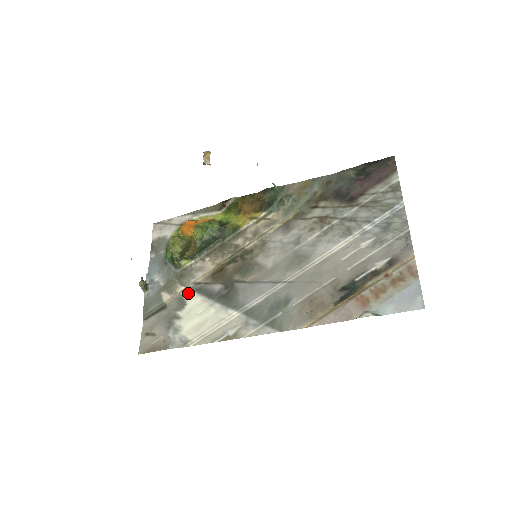
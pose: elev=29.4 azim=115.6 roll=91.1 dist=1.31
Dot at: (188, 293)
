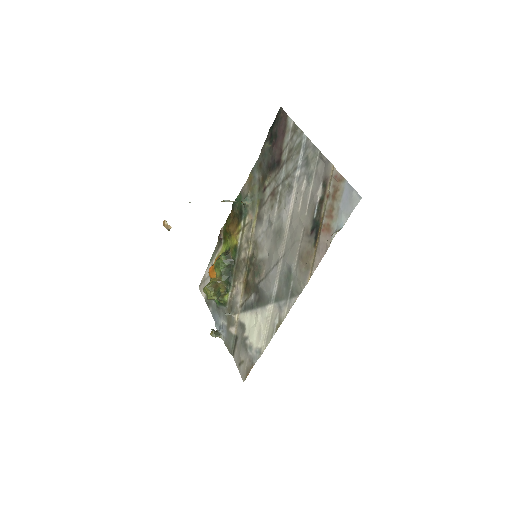
Dot at: (241, 316)
